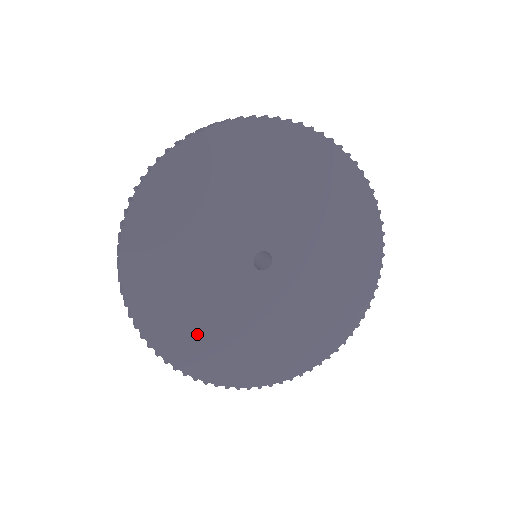
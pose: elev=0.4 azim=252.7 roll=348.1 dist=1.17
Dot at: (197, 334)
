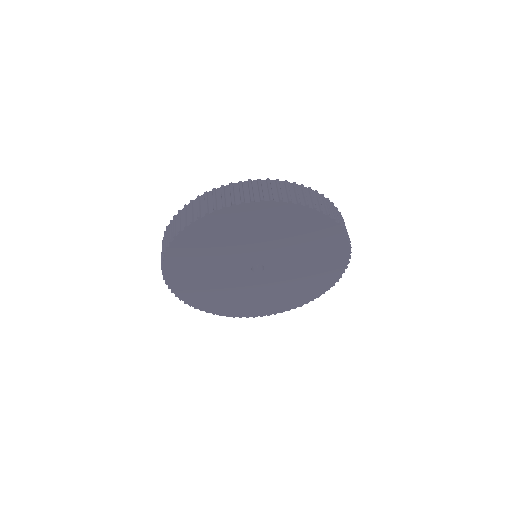
Dot at: (218, 300)
